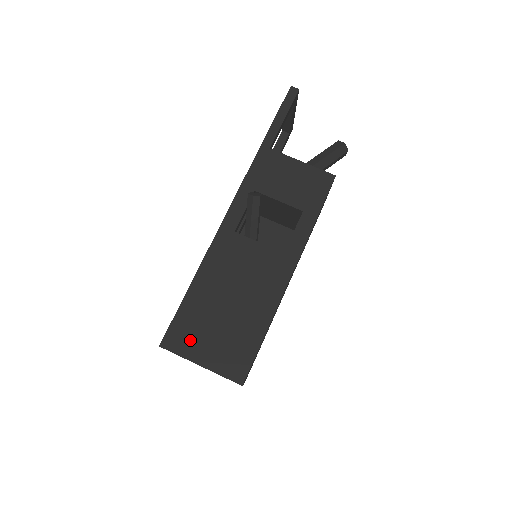
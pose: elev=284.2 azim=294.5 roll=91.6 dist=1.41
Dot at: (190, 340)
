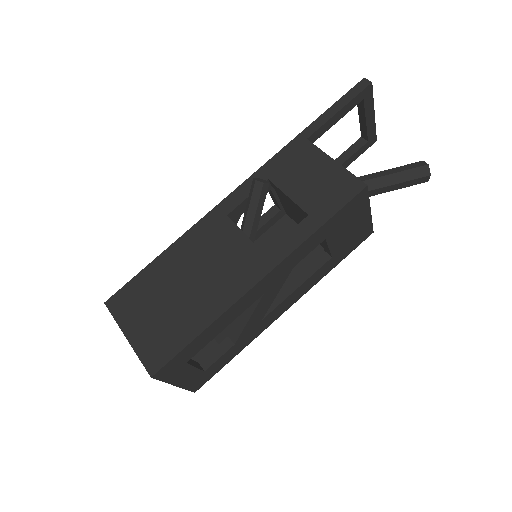
Dot at: (131, 308)
